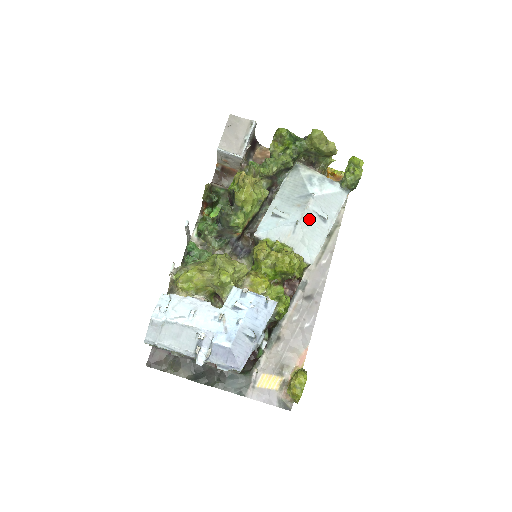
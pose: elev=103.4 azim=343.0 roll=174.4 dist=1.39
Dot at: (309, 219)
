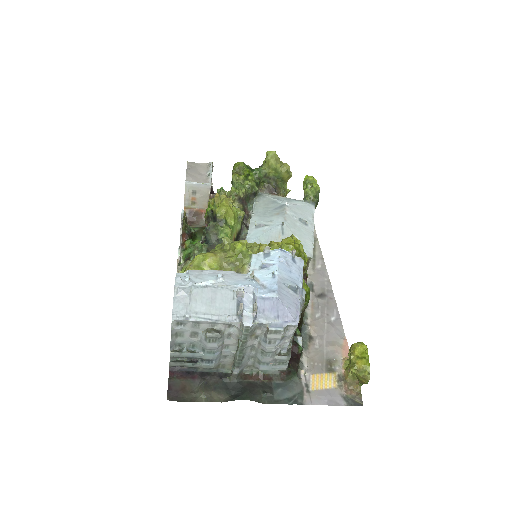
Dot at: (292, 222)
